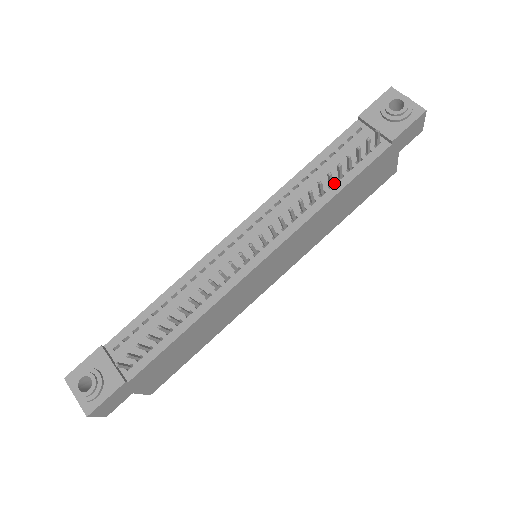
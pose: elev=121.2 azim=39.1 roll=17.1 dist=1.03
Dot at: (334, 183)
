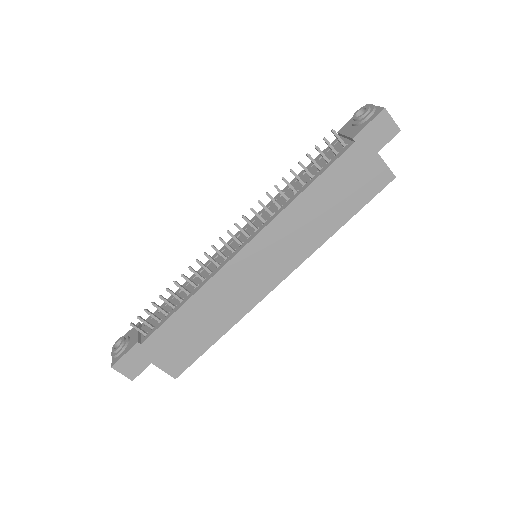
Dot at: (306, 182)
